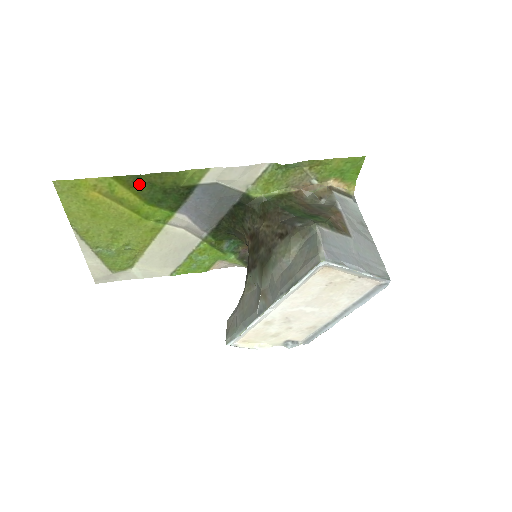
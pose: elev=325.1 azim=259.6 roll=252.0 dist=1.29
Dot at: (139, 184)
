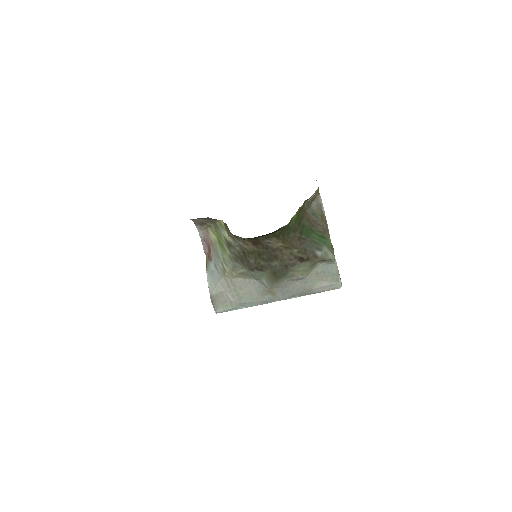
Dot at: occluded
